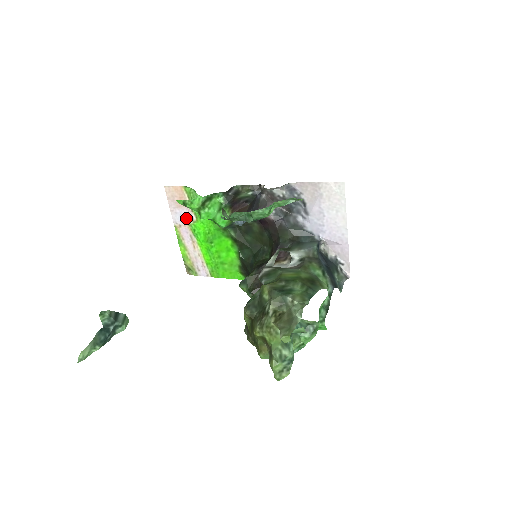
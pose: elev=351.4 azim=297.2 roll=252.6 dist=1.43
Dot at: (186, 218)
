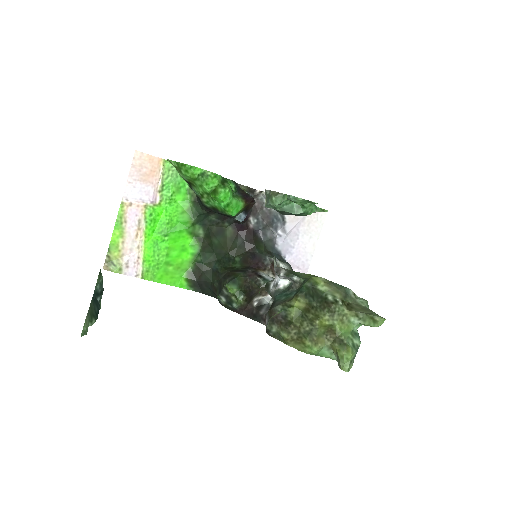
Dot at: (146, 197)
